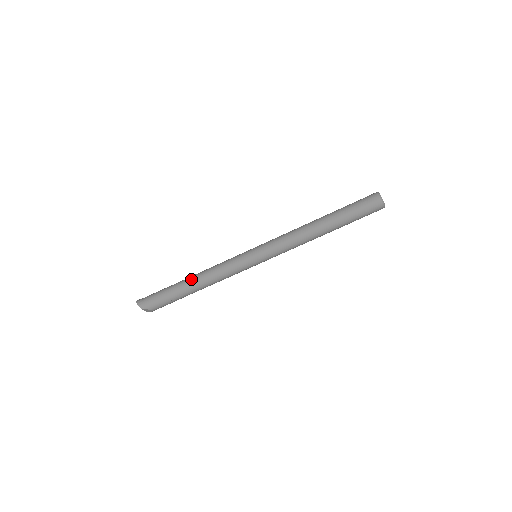
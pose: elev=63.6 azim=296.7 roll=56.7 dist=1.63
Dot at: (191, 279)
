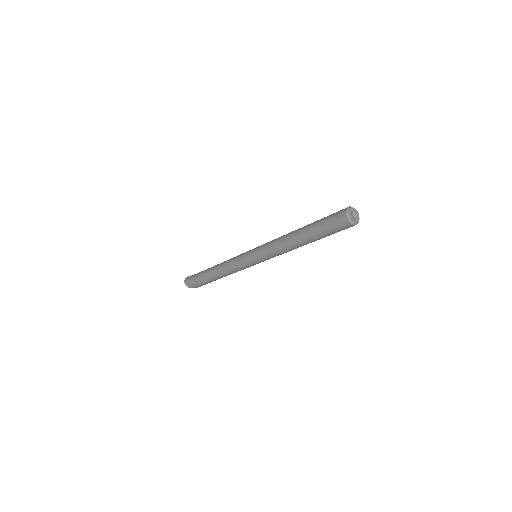
Dot at: (213, 271)
